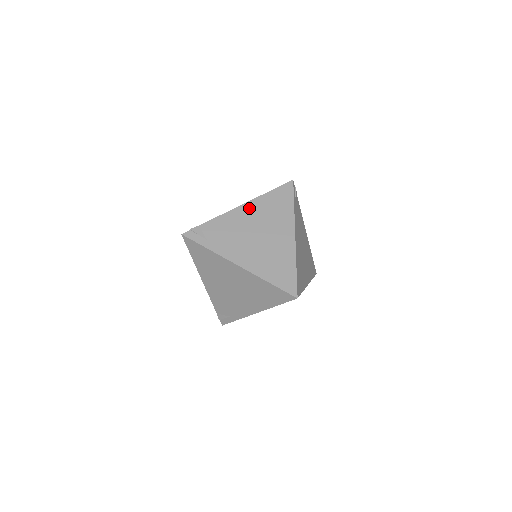
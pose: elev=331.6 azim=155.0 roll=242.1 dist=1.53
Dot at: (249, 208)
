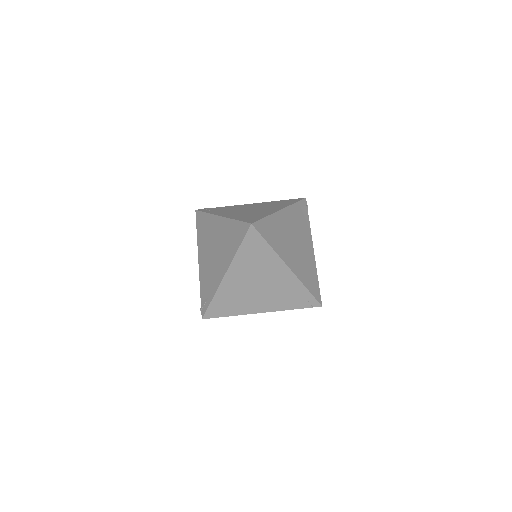
Dot at: (257, 204)
